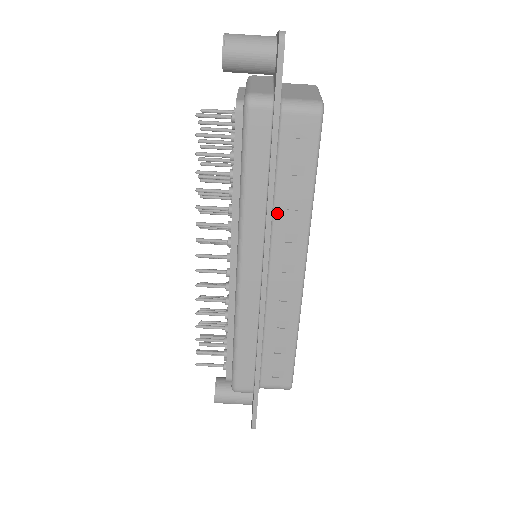
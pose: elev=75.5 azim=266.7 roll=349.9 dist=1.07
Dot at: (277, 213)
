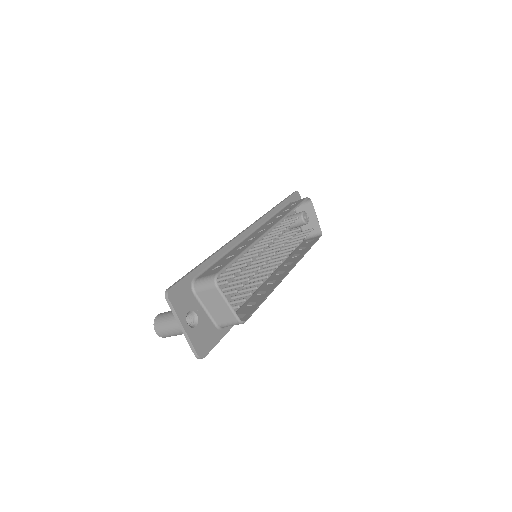
Dot at: occluded
